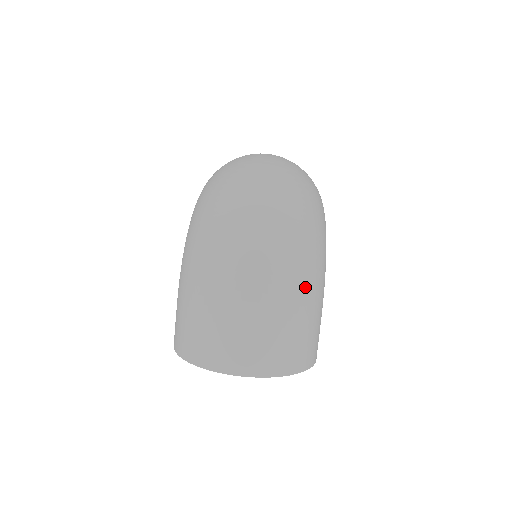
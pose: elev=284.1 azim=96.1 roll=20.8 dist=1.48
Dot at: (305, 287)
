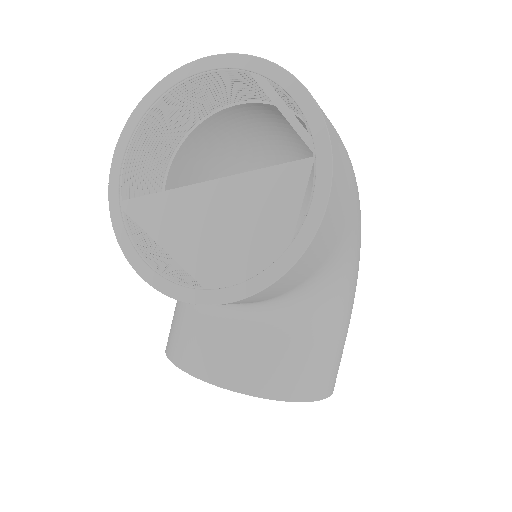
Dot at: occluded
